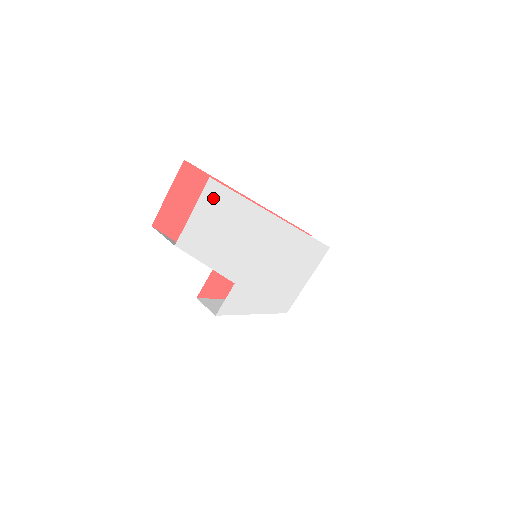
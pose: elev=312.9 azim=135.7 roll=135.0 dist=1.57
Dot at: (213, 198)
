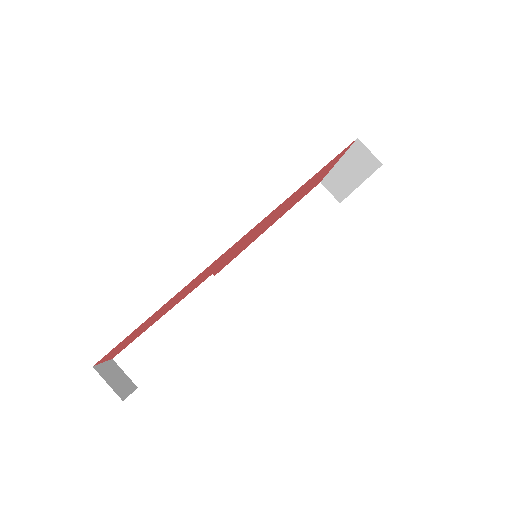
Dot at: occluded
